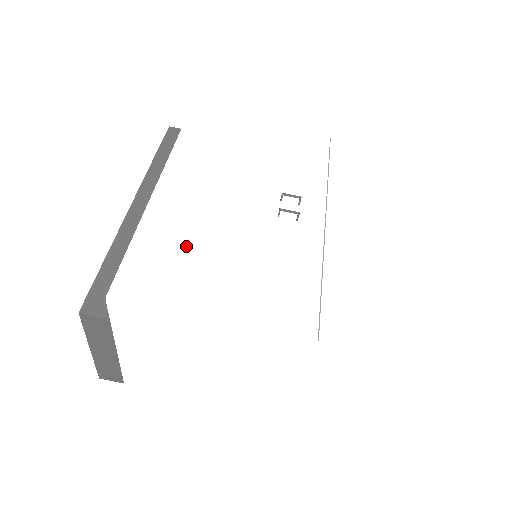
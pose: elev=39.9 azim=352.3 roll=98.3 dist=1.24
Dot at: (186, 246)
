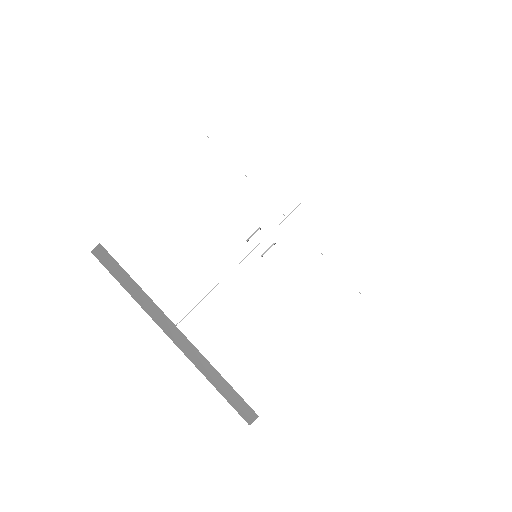
Dot at: (250, 345)
